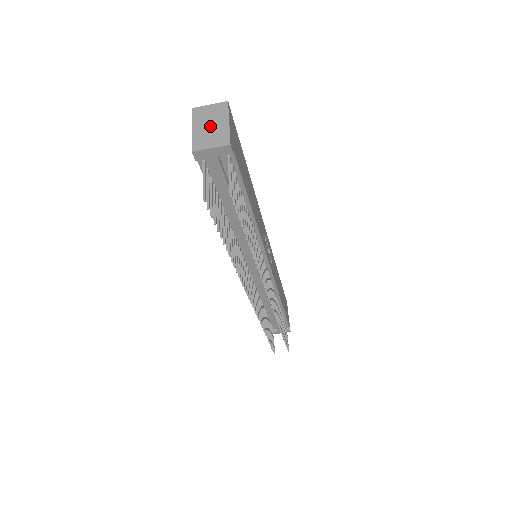
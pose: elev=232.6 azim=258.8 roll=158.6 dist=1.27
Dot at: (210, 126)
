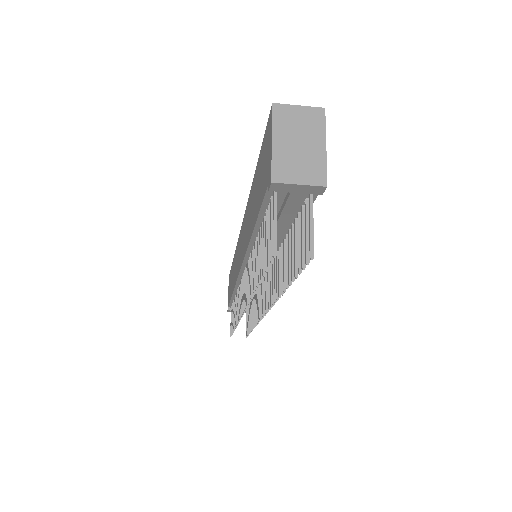
Dot at: (299, 145)
